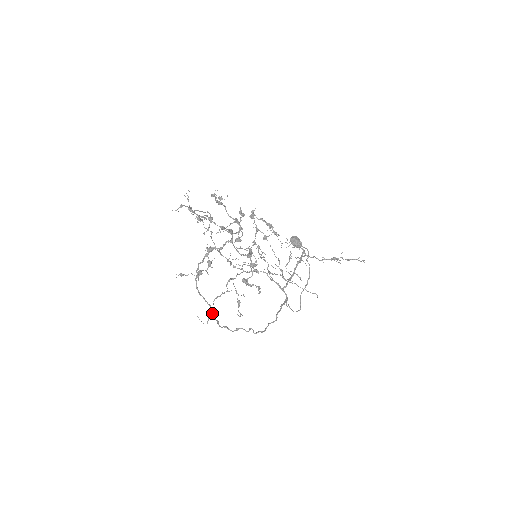
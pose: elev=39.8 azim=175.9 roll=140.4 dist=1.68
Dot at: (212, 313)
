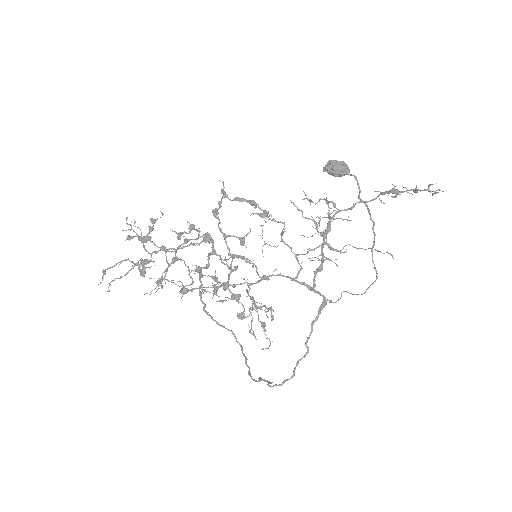
Dot at: (240, 346)
